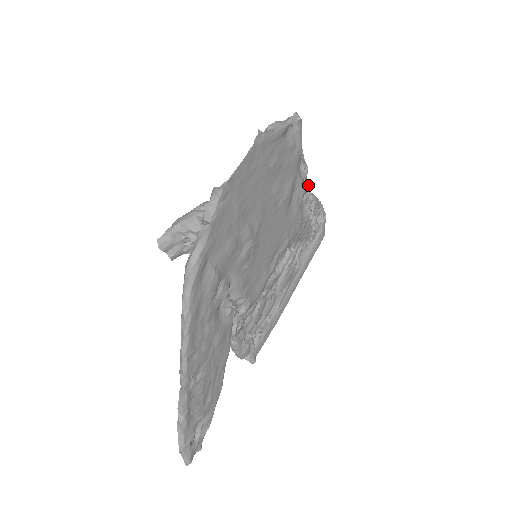
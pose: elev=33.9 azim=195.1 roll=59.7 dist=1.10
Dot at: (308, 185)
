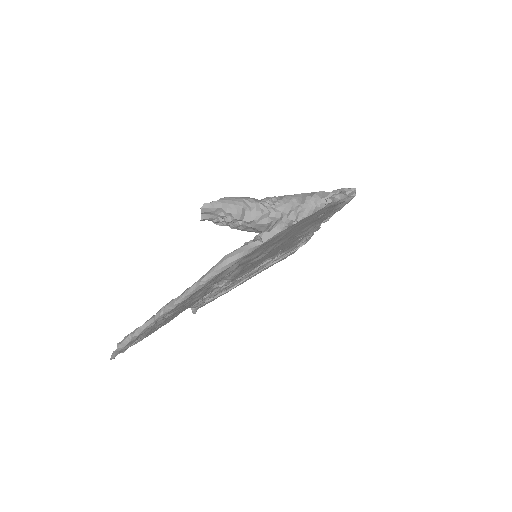
Dot at: (319, 228)
